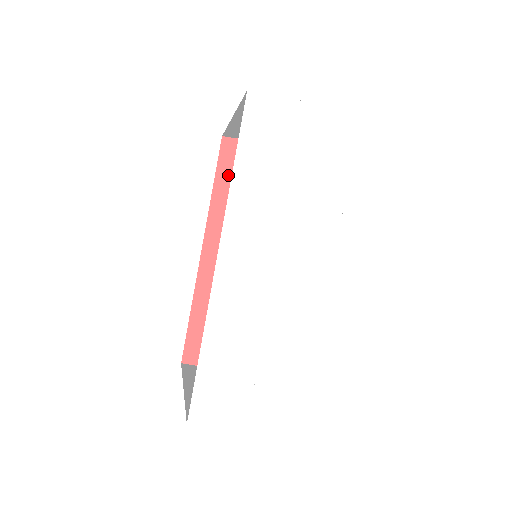
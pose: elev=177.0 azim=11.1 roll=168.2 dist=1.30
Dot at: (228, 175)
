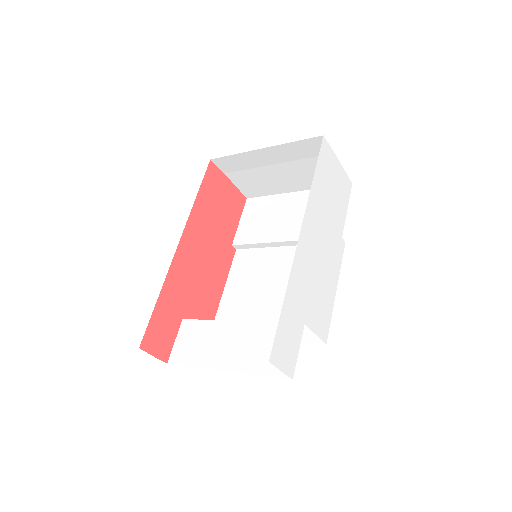
Dot at: (207, 191)
